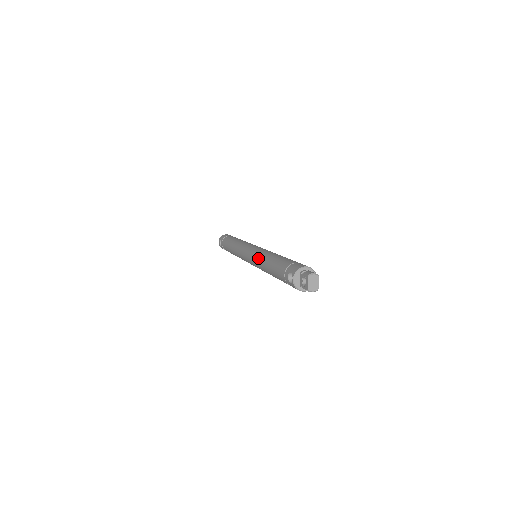
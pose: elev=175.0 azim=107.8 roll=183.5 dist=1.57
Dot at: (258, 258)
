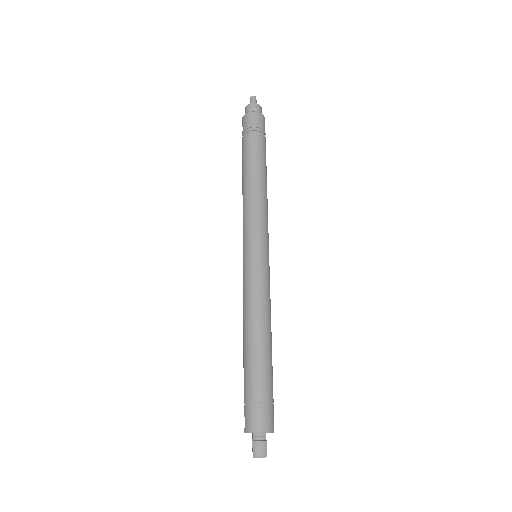
Dot at: (243, 302)
